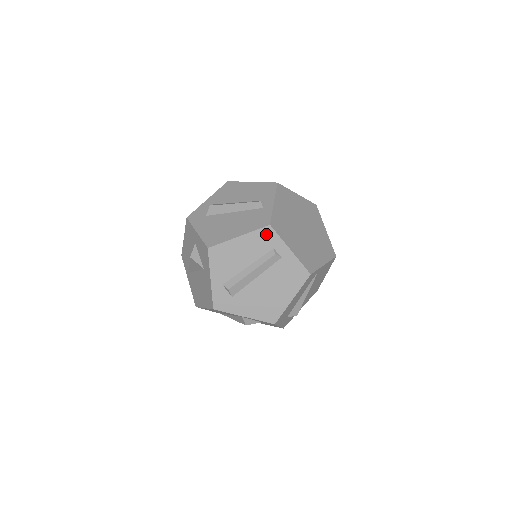
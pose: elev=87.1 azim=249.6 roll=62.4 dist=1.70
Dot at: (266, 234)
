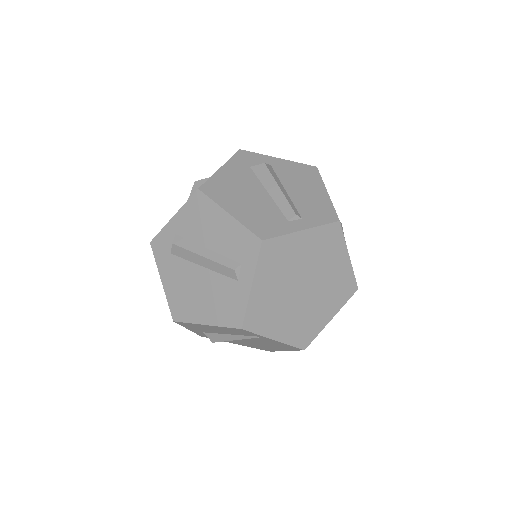
Dot at: (250, 243)
